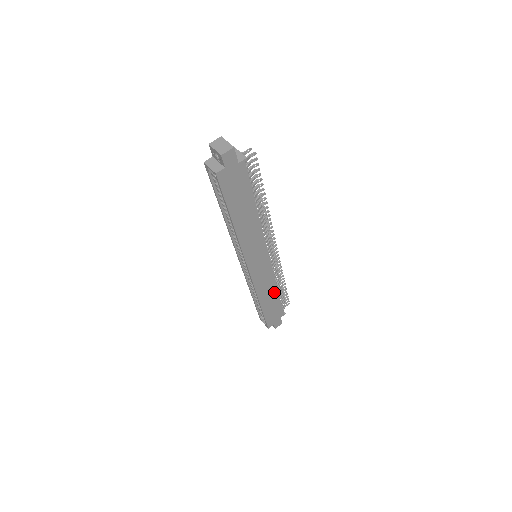
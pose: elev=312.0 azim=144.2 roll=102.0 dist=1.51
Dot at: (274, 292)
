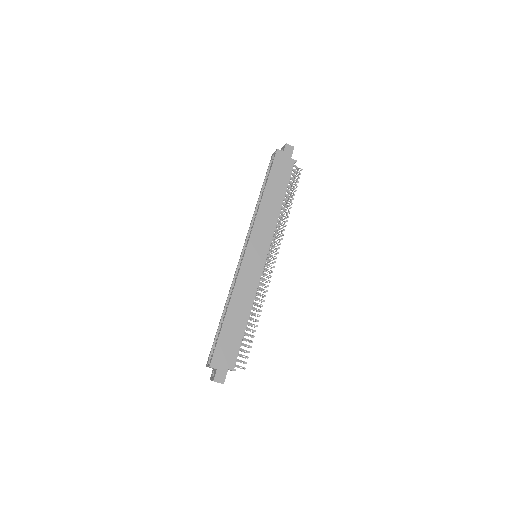
Dot at: (245, 313)
